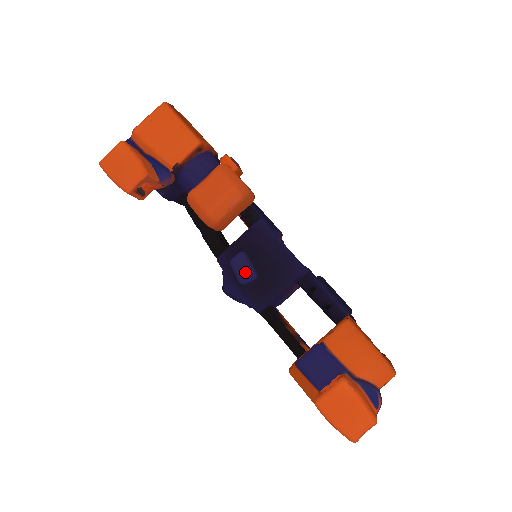
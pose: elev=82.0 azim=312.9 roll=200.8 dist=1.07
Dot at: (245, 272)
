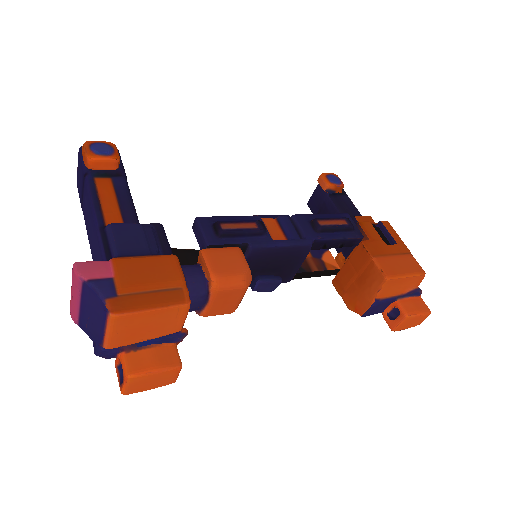
Dot at: (271, 287)
